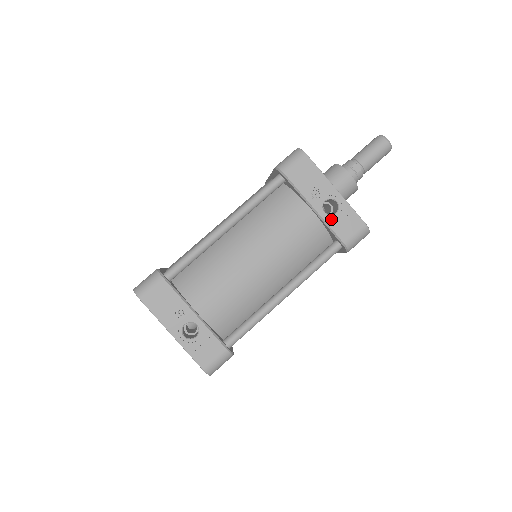
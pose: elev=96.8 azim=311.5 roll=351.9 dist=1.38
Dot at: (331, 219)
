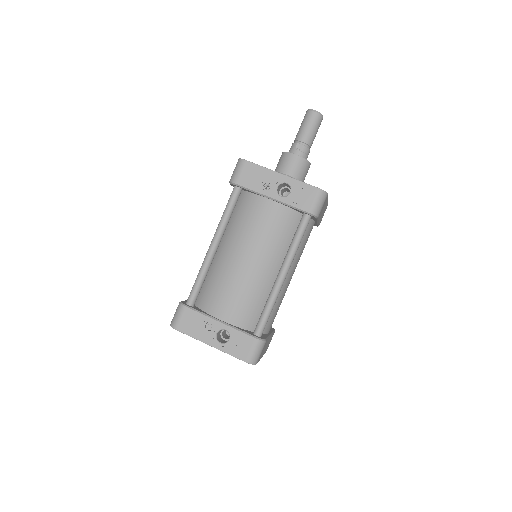
Dot at: (289, 199)
